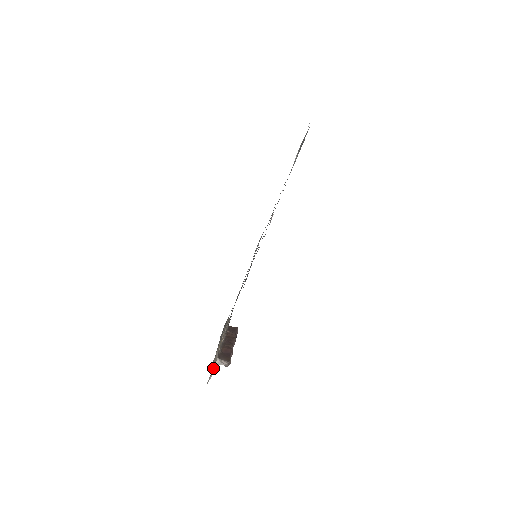
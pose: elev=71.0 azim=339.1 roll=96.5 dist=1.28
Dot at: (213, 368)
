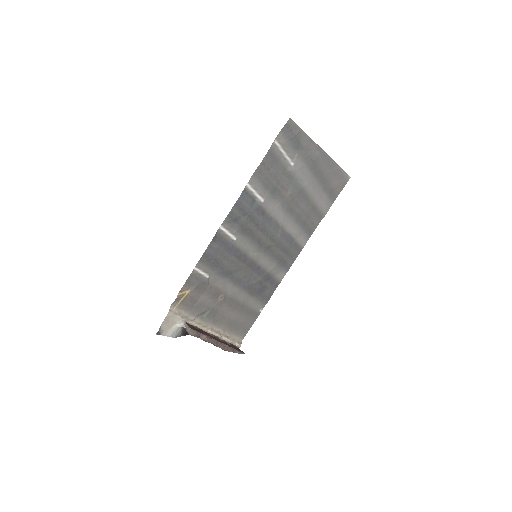
Dot at: (174, 323)
